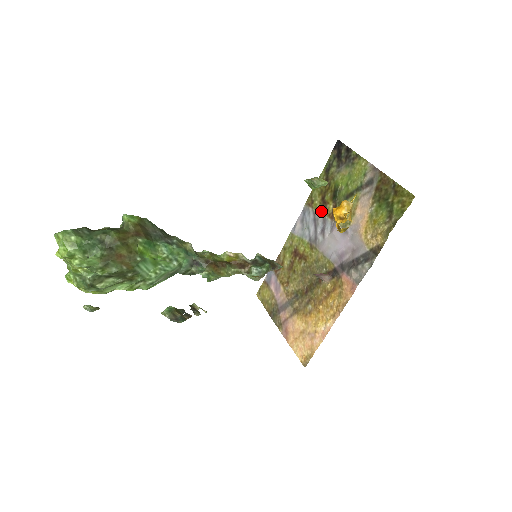
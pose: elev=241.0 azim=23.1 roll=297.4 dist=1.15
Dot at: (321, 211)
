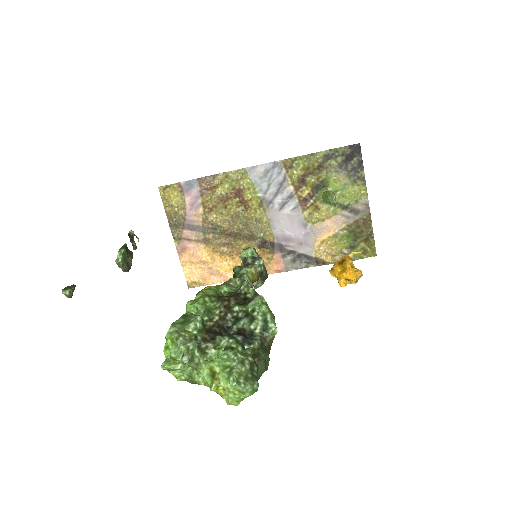
Dot at: (294, 185)
